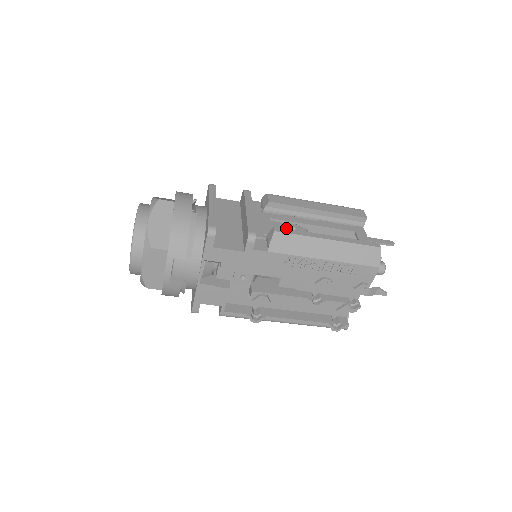
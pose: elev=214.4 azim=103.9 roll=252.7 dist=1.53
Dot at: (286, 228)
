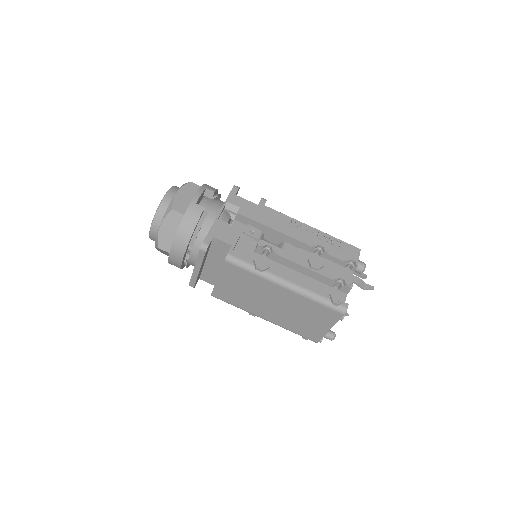
Dot at: occluded
